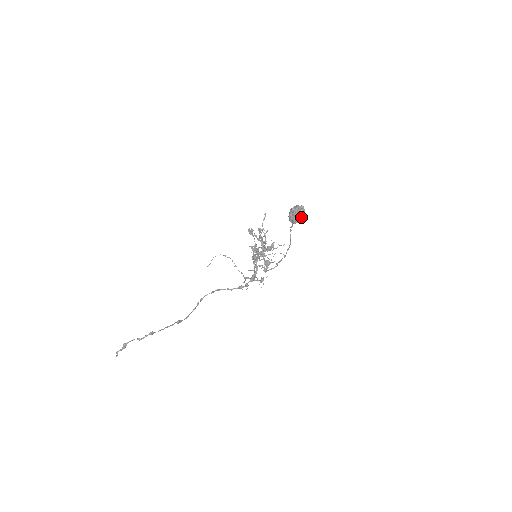
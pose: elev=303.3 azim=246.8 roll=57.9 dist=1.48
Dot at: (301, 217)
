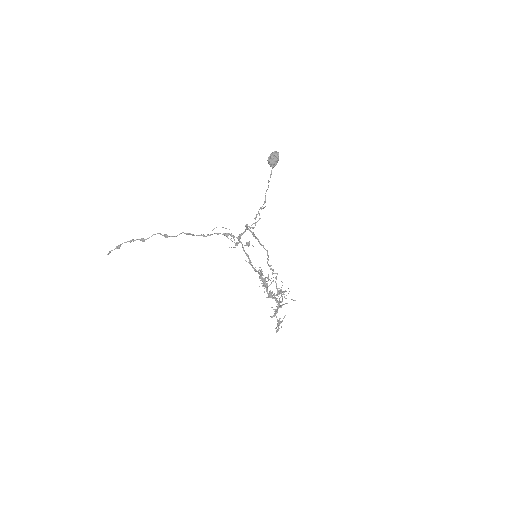
Dot at: (274, 154)
